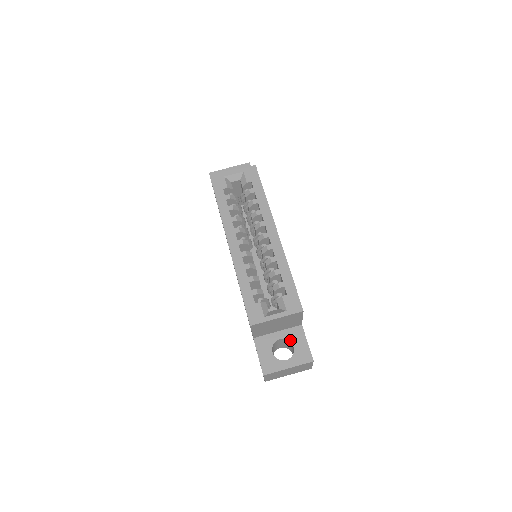
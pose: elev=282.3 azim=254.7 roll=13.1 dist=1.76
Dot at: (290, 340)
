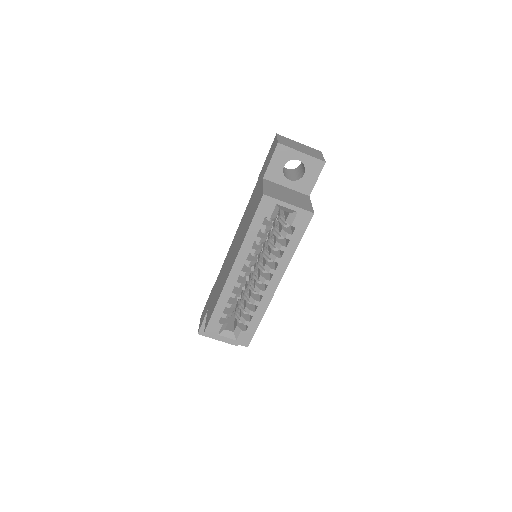
Dot at: occluded
